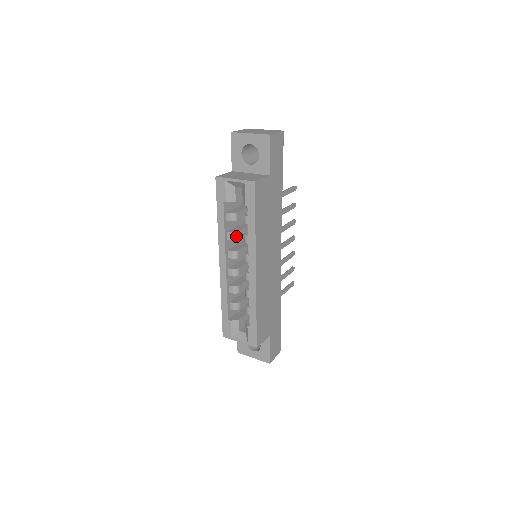
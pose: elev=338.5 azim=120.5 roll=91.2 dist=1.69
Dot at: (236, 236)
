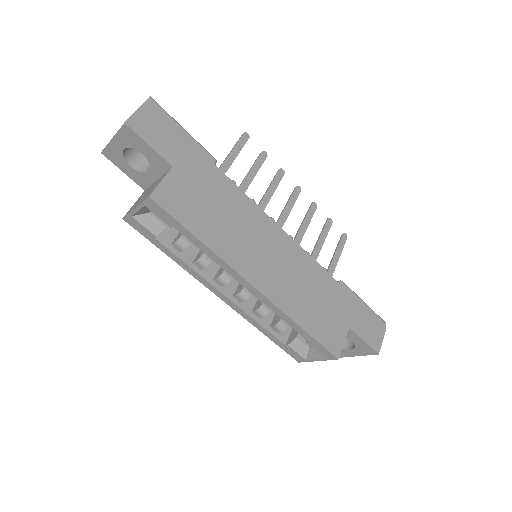
Dot at: (205, 260)
